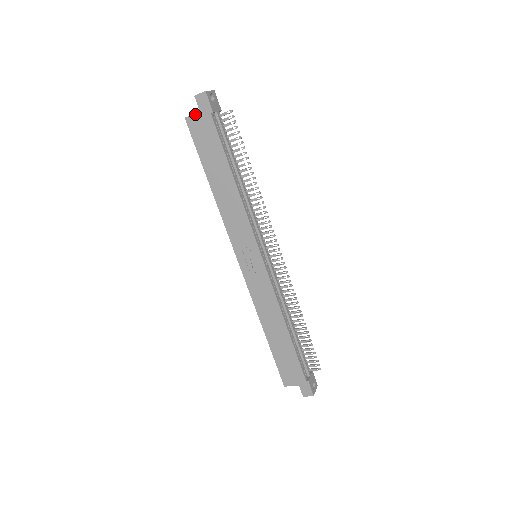
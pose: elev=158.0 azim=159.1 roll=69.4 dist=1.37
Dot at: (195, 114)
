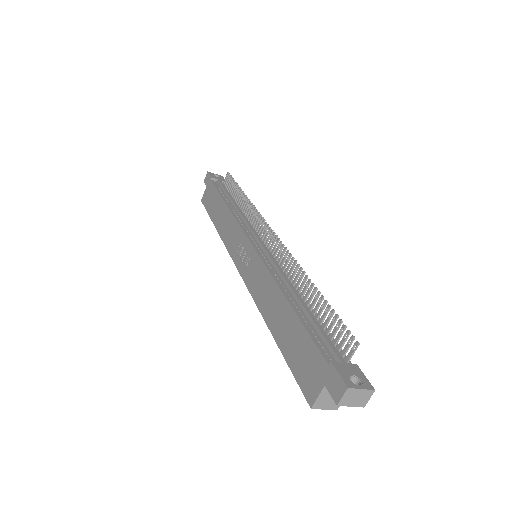
Dot at: (205, 191)
